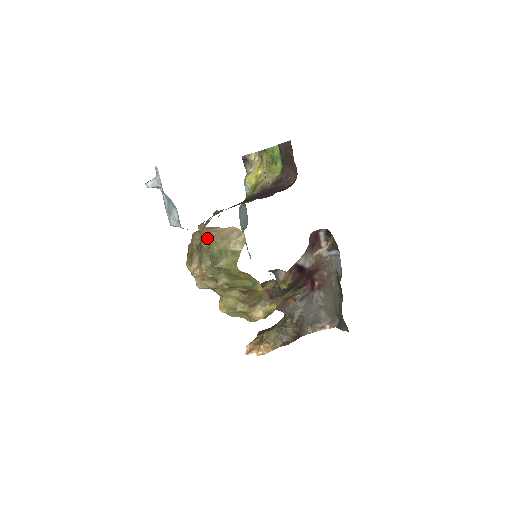
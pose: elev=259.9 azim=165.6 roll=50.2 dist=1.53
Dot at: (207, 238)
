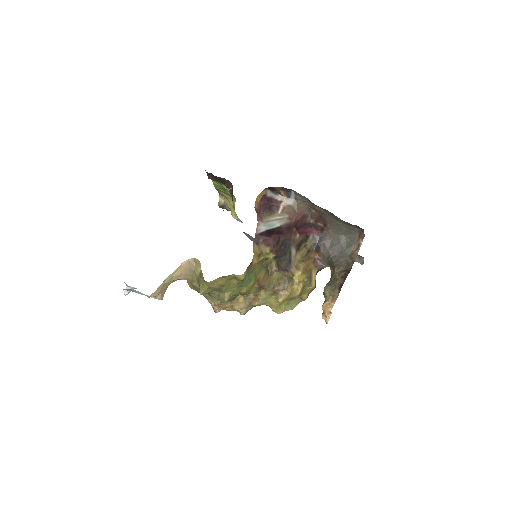
Dot at: (190, 284)
